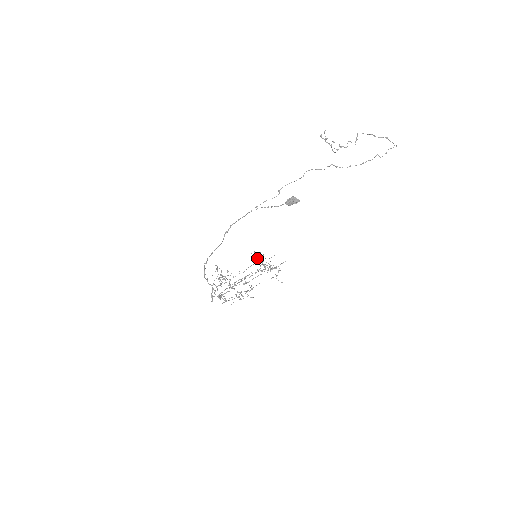
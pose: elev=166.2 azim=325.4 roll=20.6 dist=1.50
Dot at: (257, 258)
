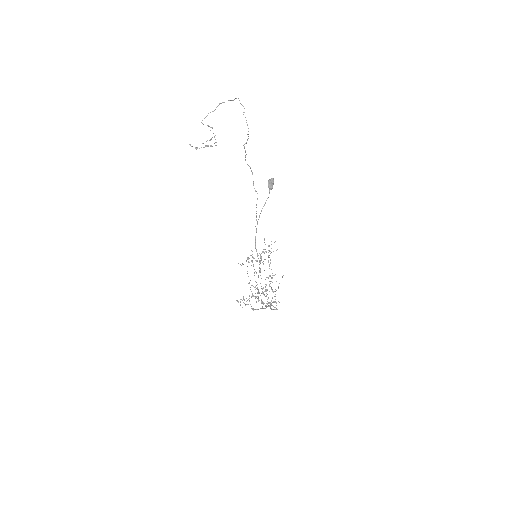
Dot at: occluded
